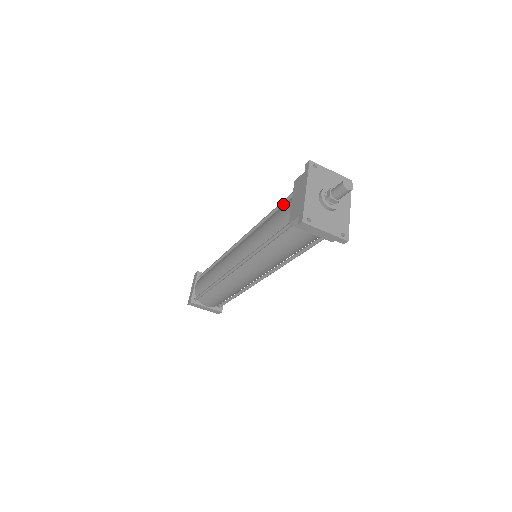
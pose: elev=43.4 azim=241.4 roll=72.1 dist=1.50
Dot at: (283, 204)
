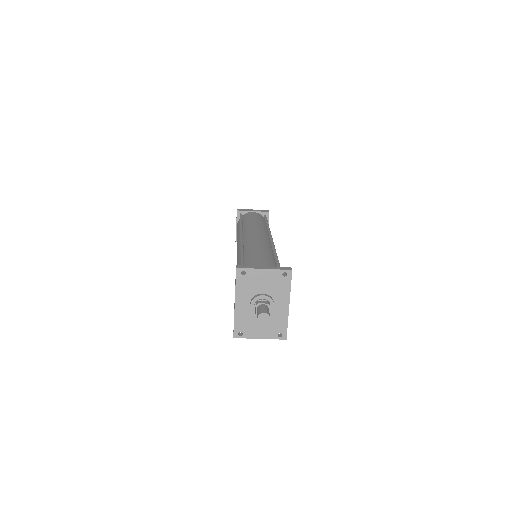
Dot at: occluded
